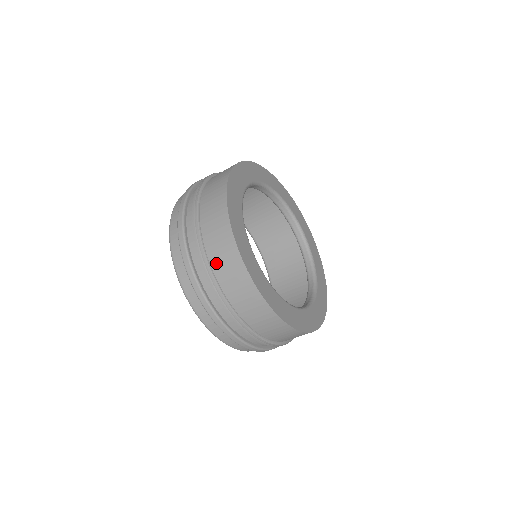
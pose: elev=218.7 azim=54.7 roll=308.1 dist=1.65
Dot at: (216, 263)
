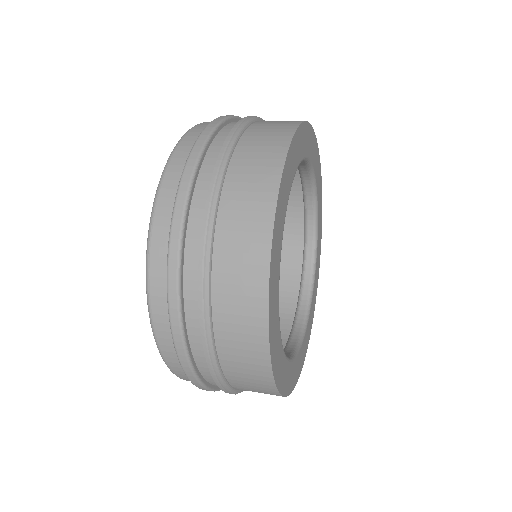
Dot at: (235, 380)
